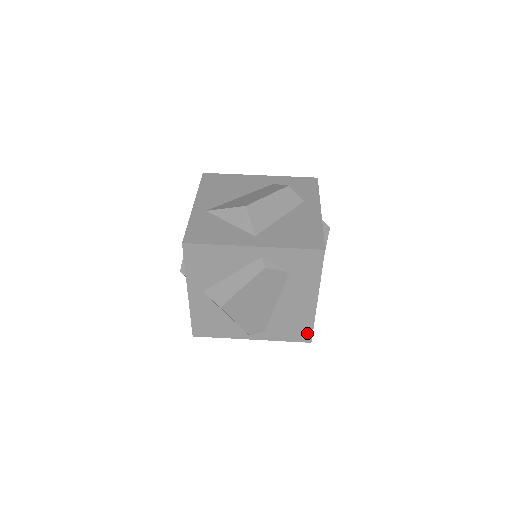
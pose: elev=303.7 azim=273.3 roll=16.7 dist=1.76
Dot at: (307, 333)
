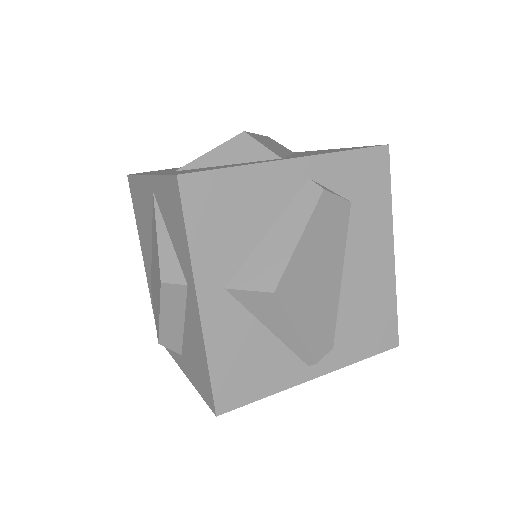
Dot at: (390, 327)
